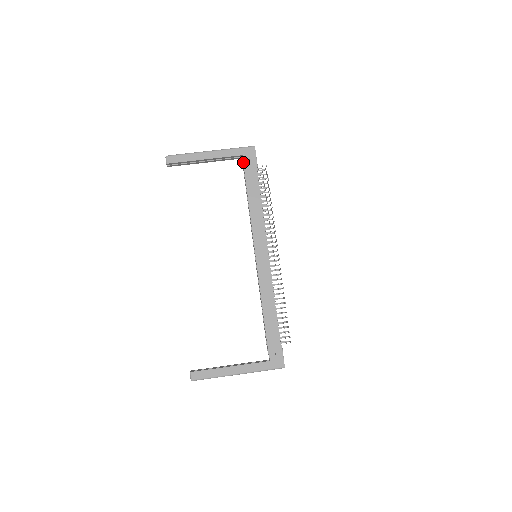
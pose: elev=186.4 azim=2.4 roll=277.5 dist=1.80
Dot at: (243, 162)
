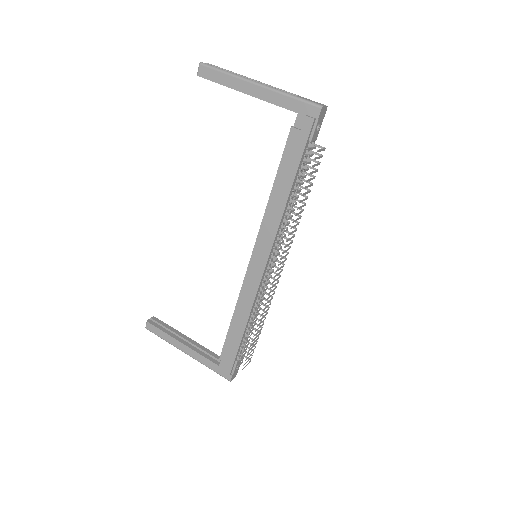
Dot at: (291, 126)
